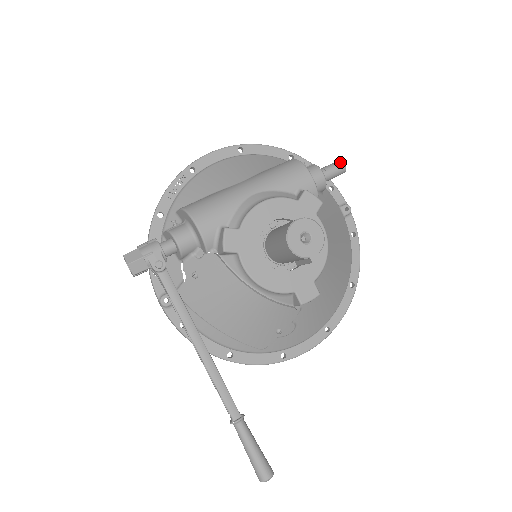
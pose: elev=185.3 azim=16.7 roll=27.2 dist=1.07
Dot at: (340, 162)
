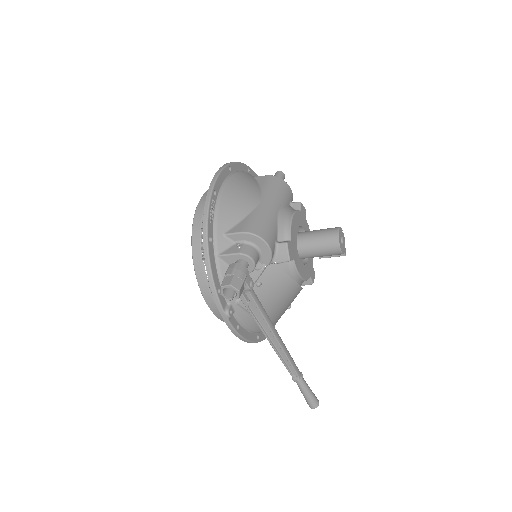
Dot at: (283, 173)
